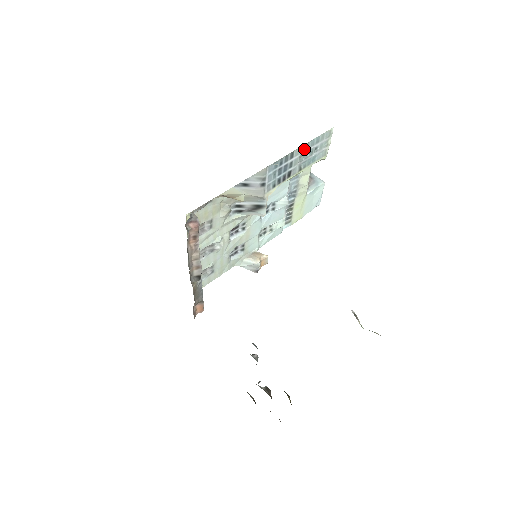
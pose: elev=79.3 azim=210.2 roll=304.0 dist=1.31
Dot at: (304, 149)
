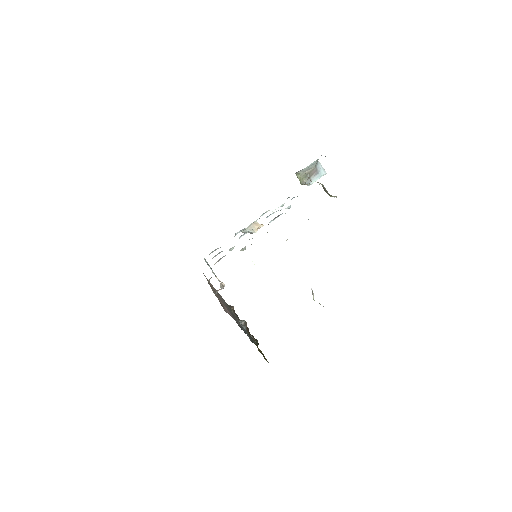
Dot at: occluded
